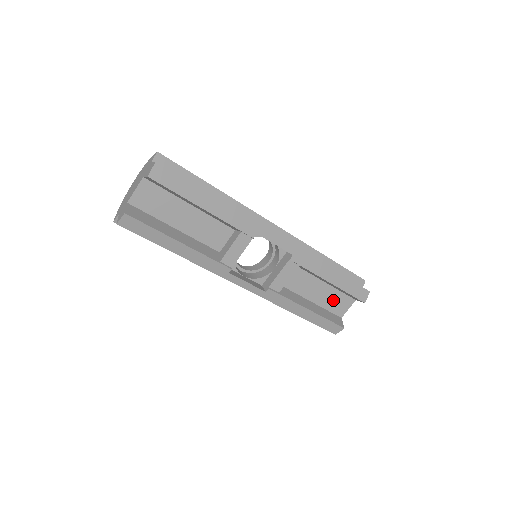
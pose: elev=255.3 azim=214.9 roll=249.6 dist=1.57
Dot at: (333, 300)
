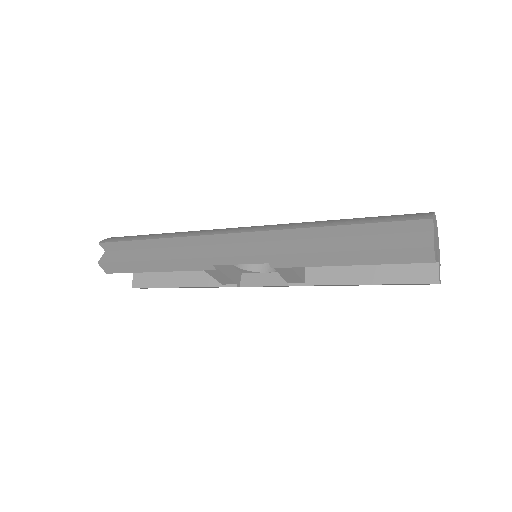
Dot at: occluded
